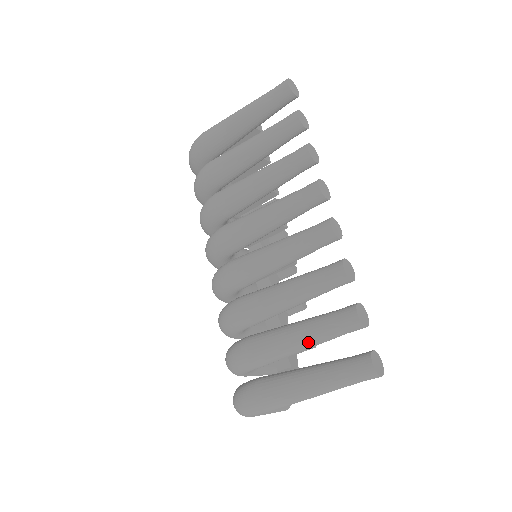
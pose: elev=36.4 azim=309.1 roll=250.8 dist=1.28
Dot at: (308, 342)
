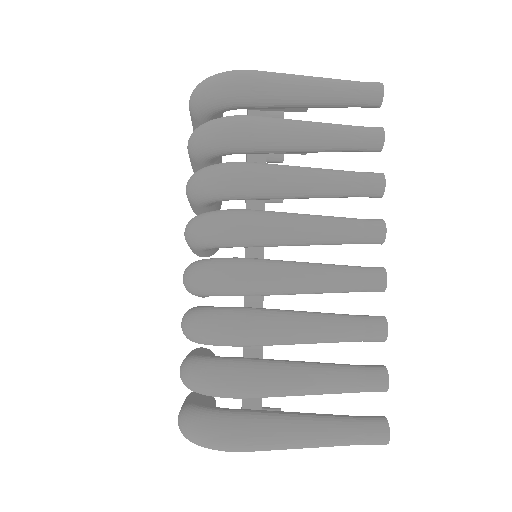
Dot at: (324, 391)
